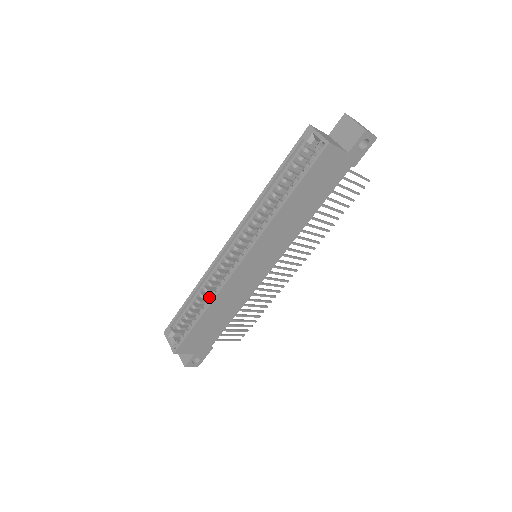
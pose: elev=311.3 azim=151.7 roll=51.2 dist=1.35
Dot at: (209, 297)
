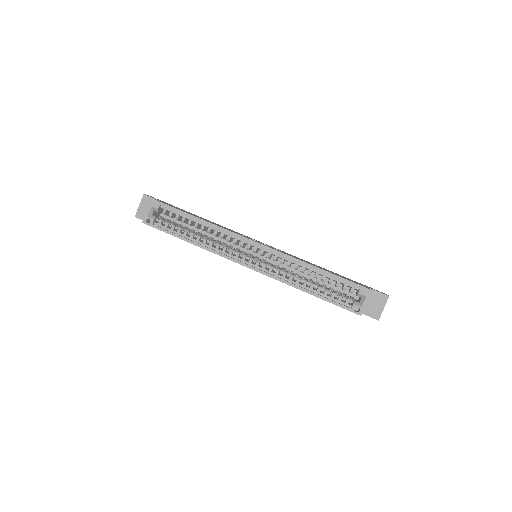
Dot at: (205, 240)
